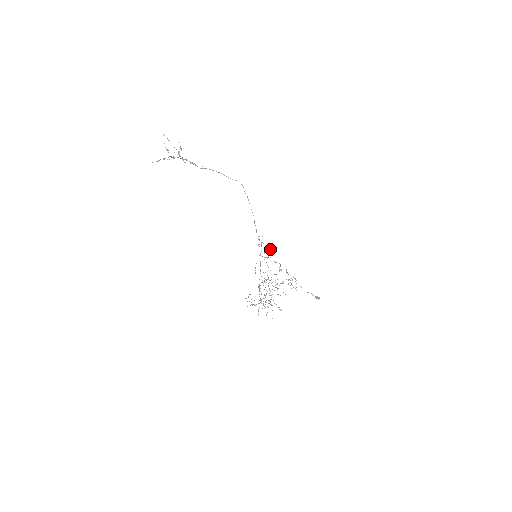
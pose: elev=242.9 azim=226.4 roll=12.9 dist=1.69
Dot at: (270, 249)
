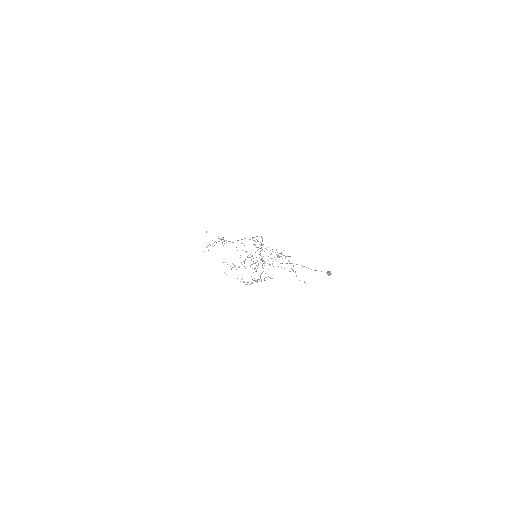
Dot at: (268, 247)
